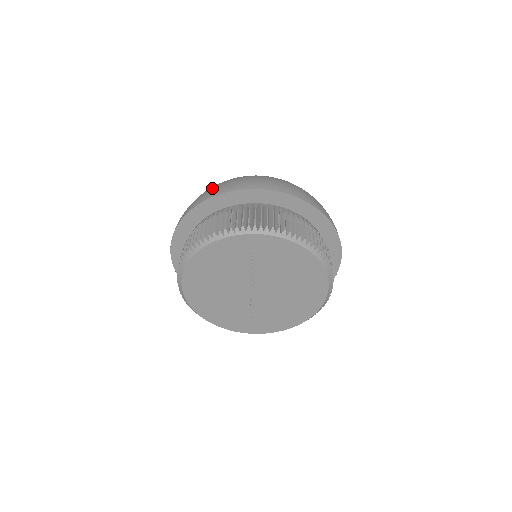
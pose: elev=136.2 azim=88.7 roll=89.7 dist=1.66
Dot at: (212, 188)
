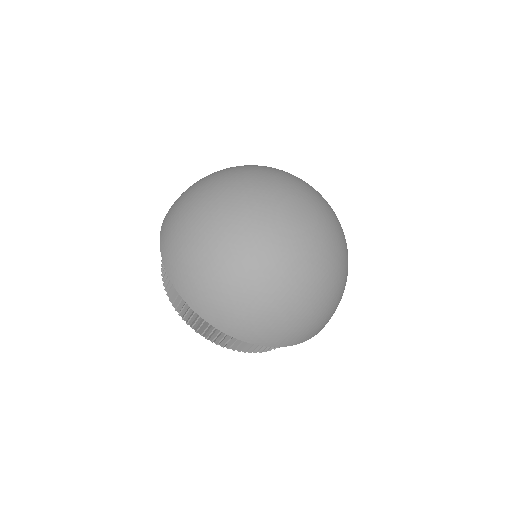
Dot at: (178, 253)
